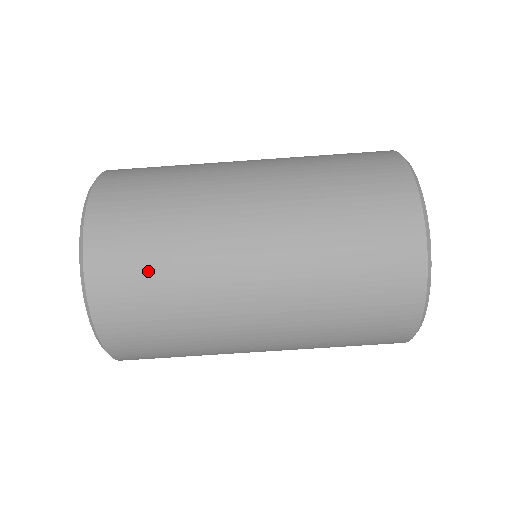
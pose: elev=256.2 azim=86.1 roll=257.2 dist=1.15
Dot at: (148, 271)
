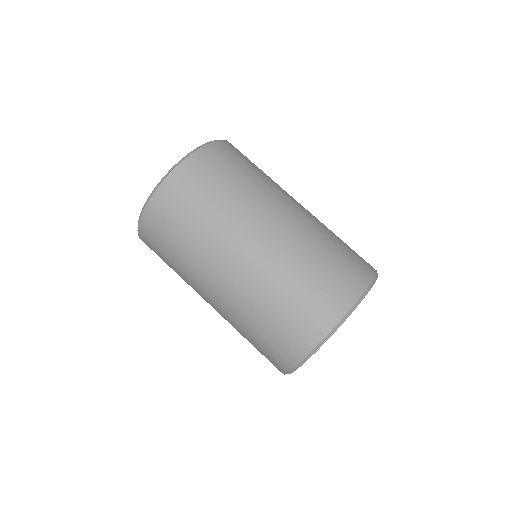
Dot at: (231, 173)
